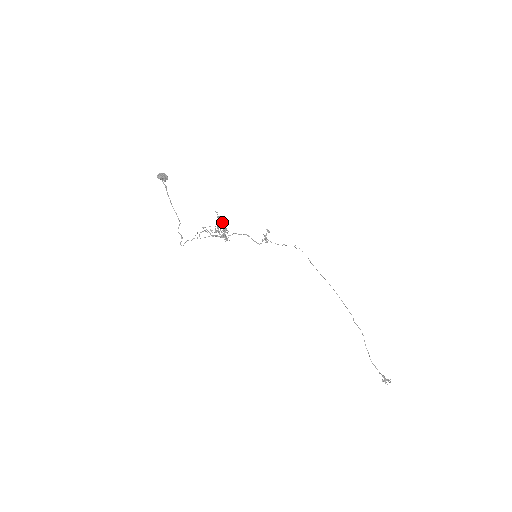
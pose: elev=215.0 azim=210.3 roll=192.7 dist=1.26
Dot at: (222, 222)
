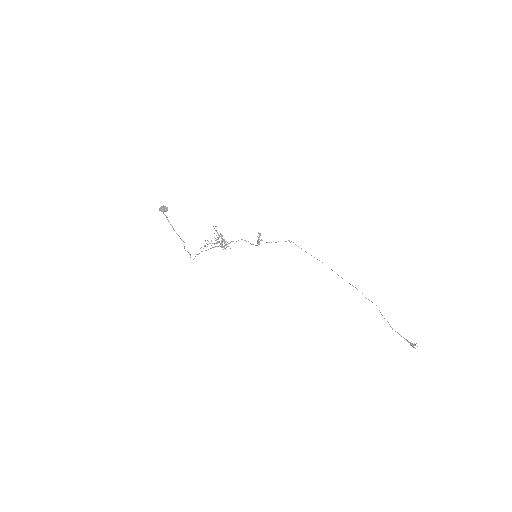
Dot at: occluded
